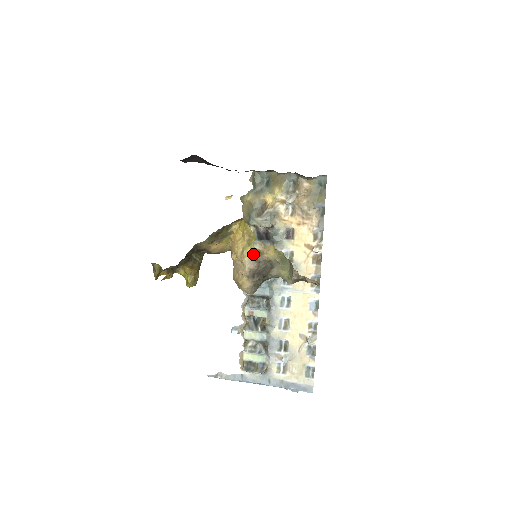
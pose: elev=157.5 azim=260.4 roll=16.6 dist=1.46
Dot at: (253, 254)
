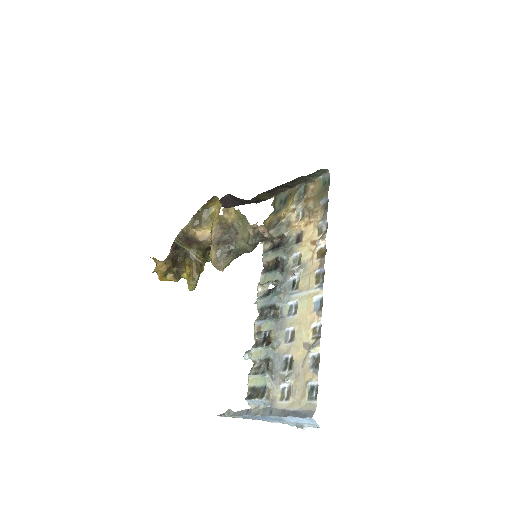
Dot at: (219, 222)
